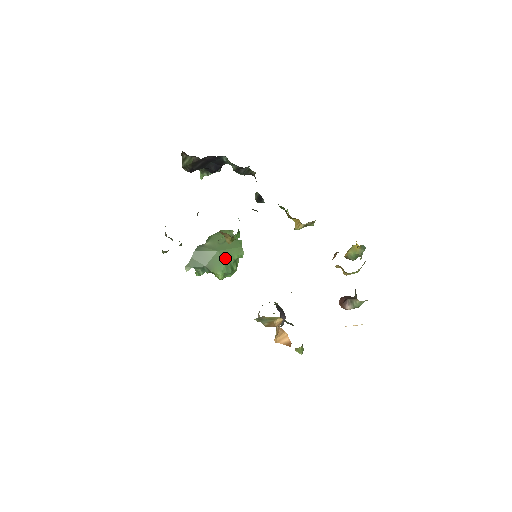
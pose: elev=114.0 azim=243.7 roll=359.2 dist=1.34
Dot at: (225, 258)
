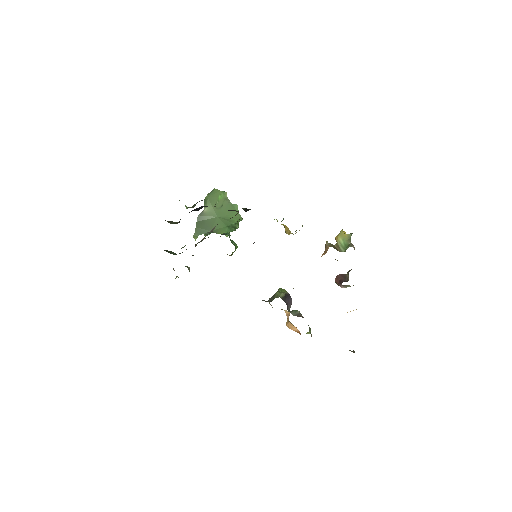
Dot at: (226, 223)
